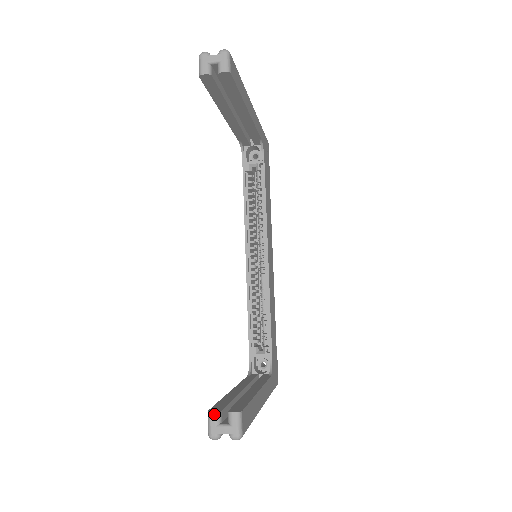
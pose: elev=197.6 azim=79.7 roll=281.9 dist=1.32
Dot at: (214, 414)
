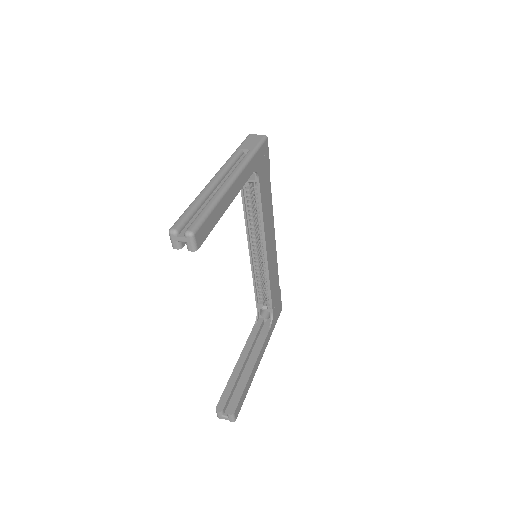
Dot at: (219, 412)
